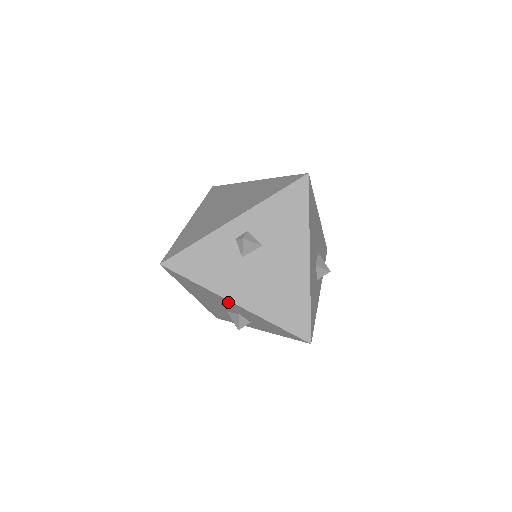
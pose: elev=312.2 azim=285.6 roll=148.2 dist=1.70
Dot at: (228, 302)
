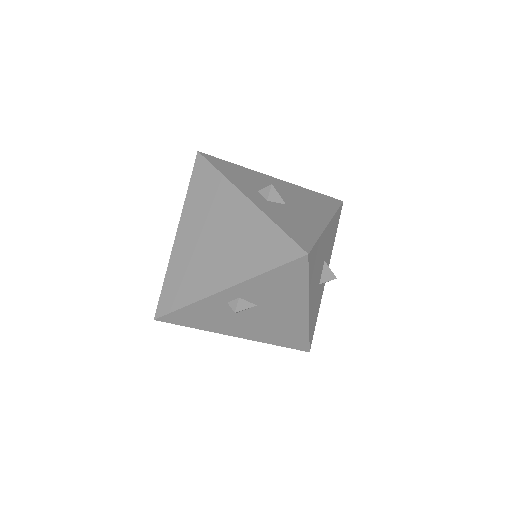
Dot at: occluded
